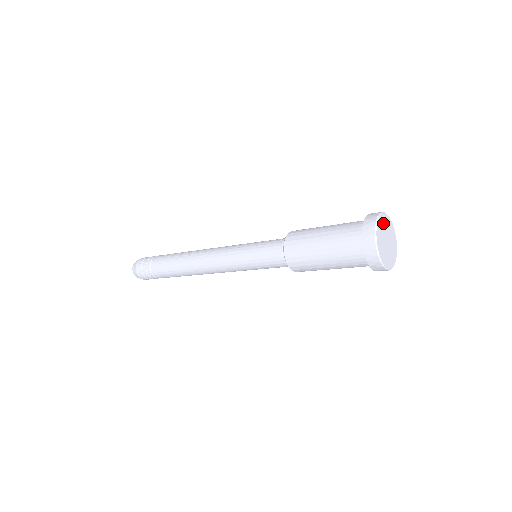
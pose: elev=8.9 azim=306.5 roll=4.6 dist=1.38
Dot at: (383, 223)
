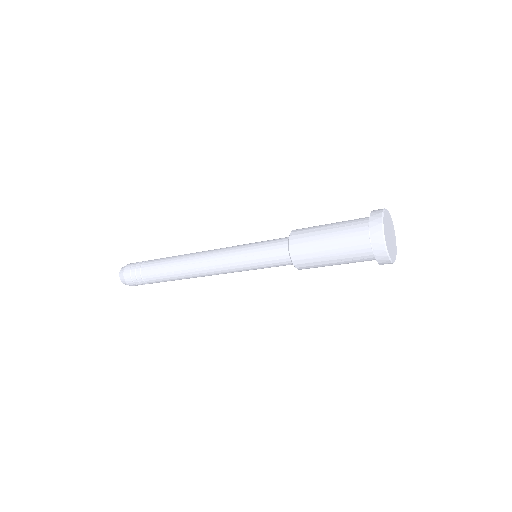
Dot at: (385, 227)
